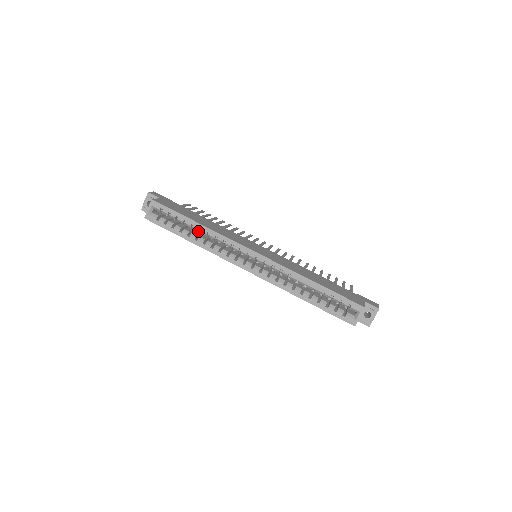
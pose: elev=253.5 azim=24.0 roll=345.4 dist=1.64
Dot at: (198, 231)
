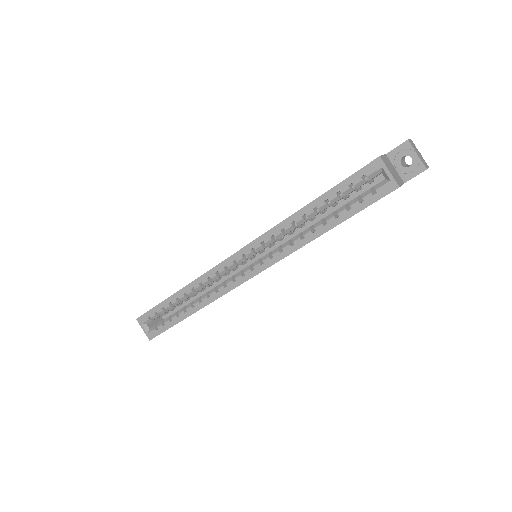
Dot at: occluded
